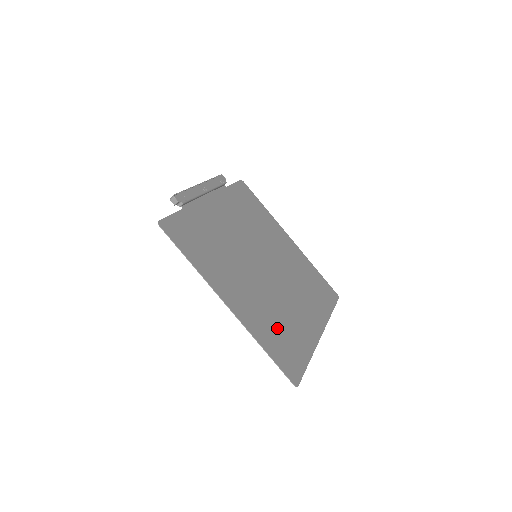
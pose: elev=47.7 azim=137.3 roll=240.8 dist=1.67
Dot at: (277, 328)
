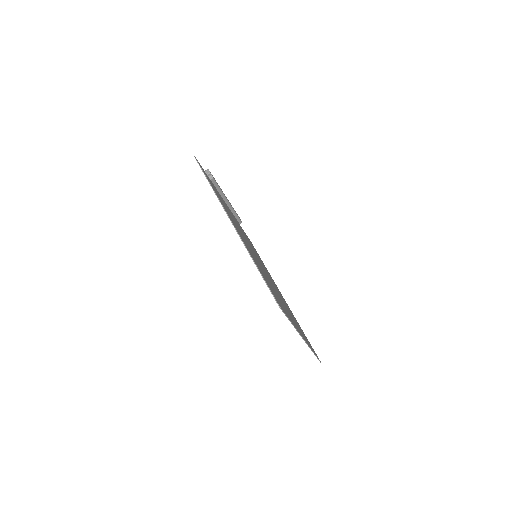
Dot at: (267, 280)
